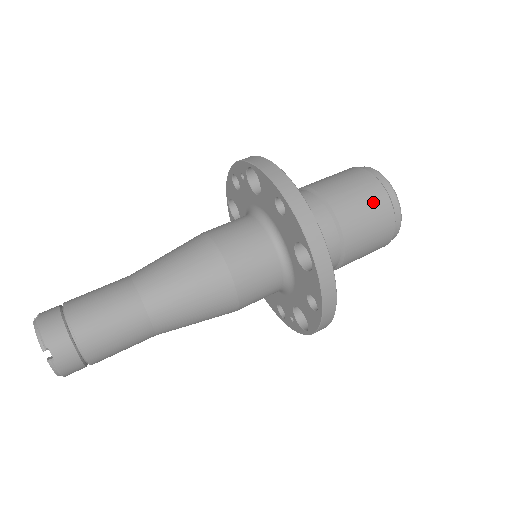
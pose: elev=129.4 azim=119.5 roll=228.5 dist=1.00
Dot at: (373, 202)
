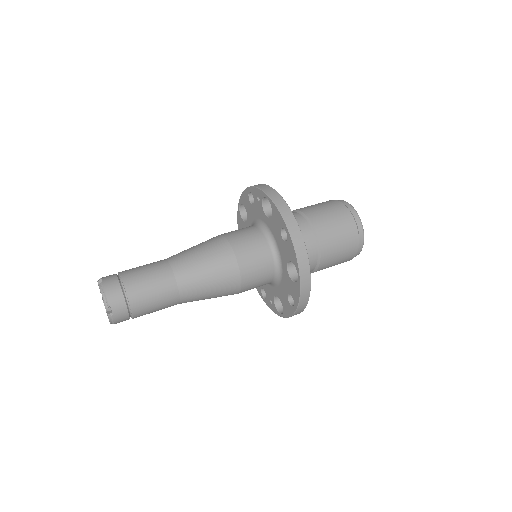
Dot at: (346, 234)
